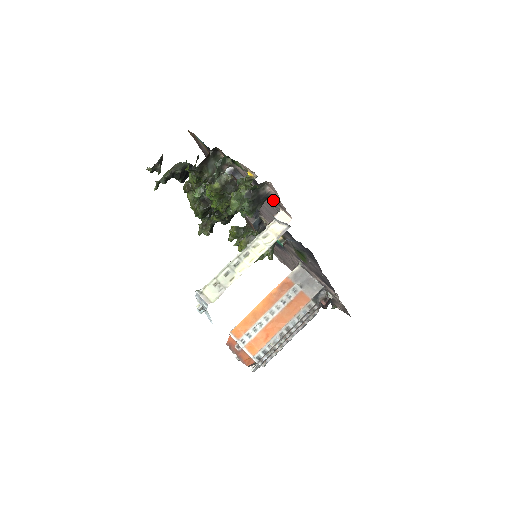
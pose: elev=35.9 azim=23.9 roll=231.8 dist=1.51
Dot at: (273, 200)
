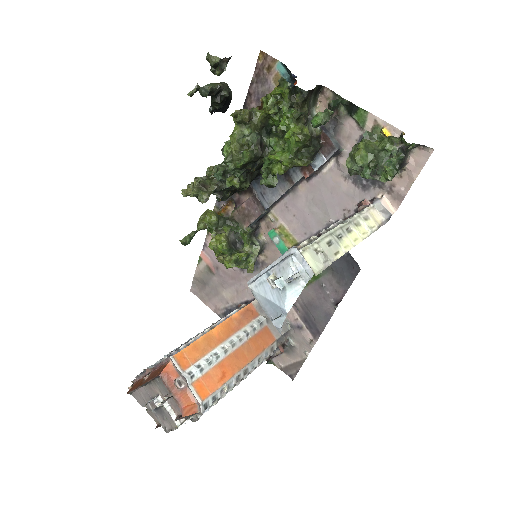
Dot at: (379, 181)
